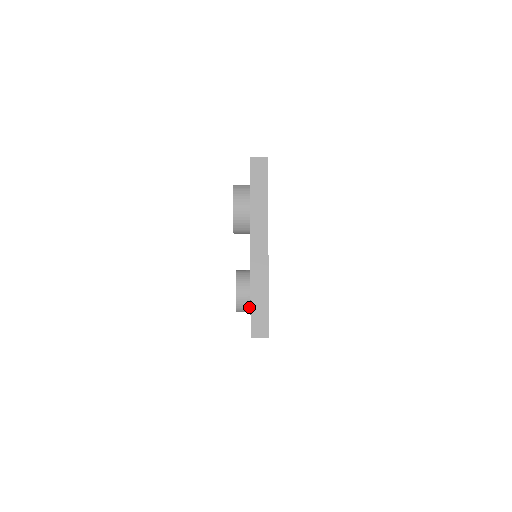
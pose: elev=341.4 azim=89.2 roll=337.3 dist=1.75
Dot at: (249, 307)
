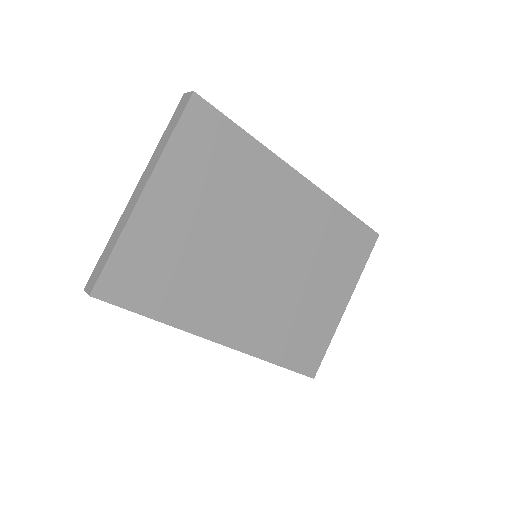
Dot at: occluded
